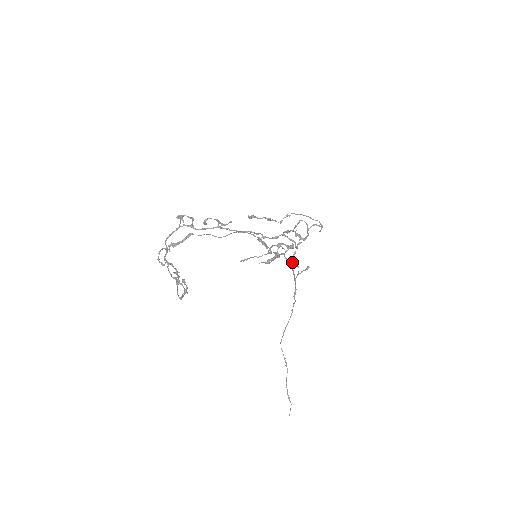
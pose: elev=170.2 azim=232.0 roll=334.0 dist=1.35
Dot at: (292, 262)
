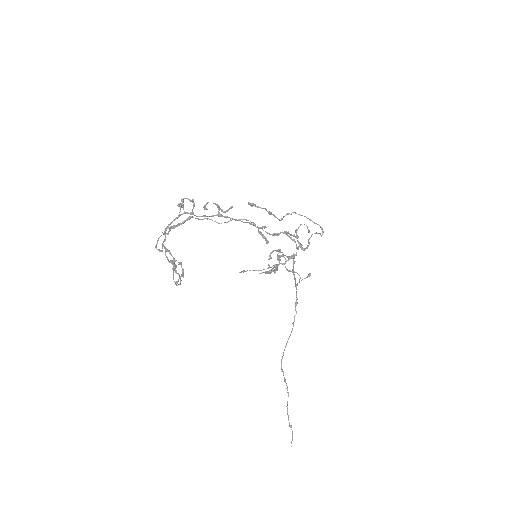
Dot at: (293, 263)
